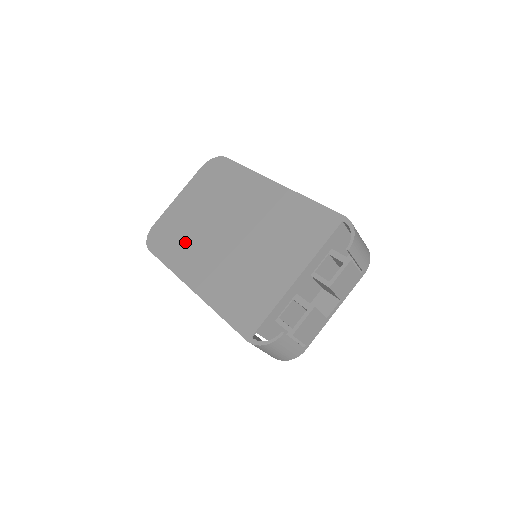
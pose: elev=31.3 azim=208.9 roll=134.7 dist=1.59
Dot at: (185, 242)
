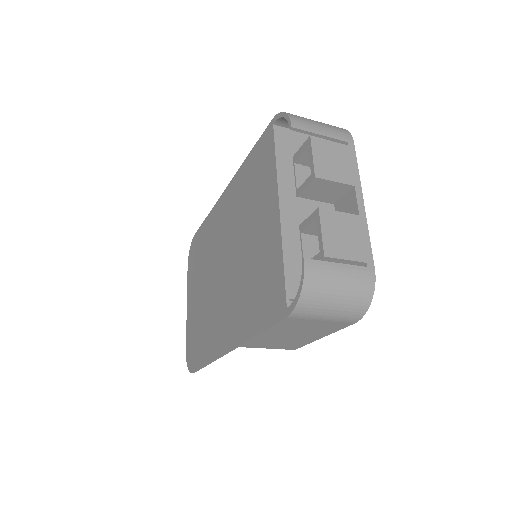
Dot at: (206, 326)
